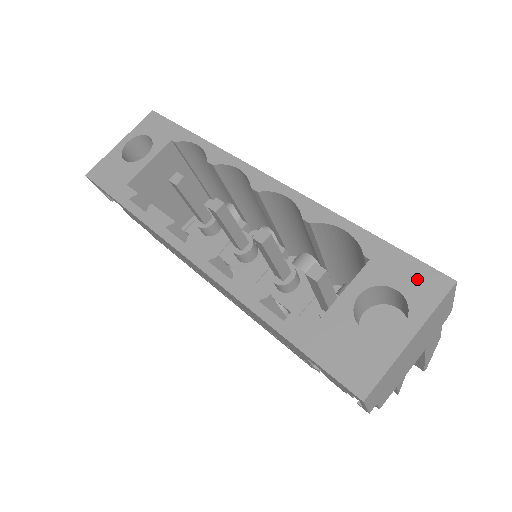
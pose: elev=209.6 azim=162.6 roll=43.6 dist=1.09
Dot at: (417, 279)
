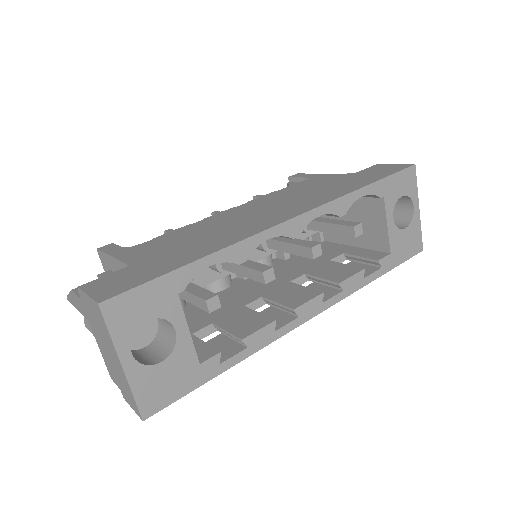
Dot at: (405, 182)
